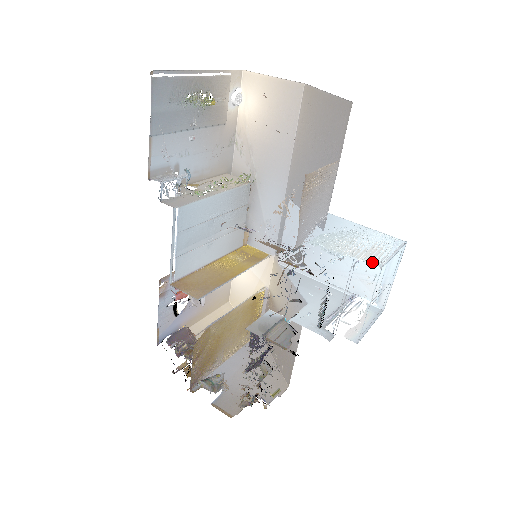
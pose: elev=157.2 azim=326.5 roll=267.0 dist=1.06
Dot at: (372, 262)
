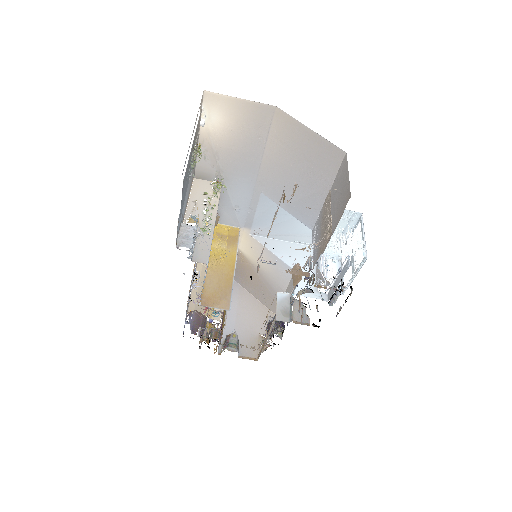
Dot at: occluded
